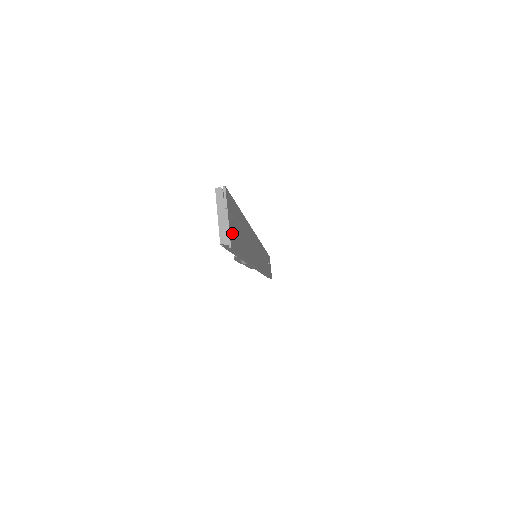
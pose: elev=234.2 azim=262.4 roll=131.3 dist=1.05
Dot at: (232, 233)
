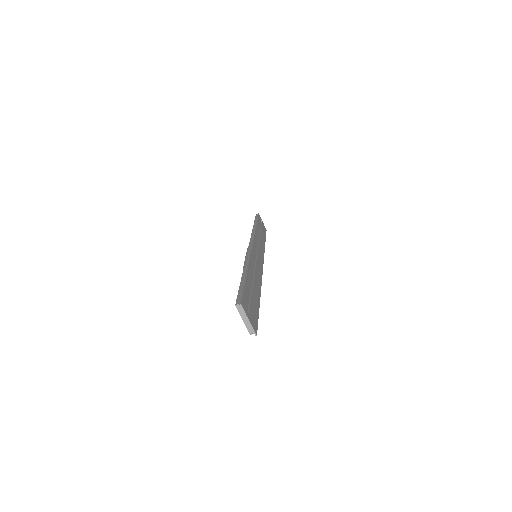
Dot at: (253, 321)
